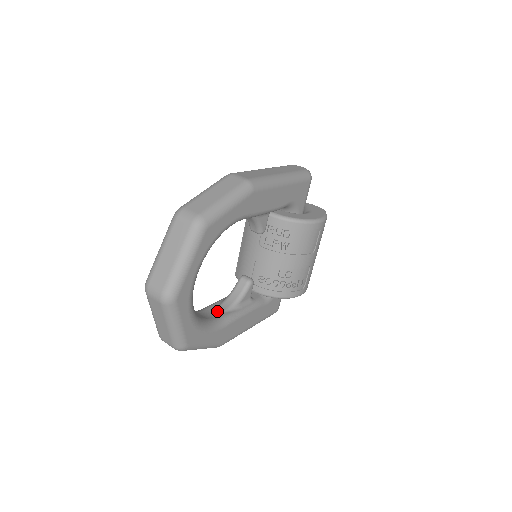
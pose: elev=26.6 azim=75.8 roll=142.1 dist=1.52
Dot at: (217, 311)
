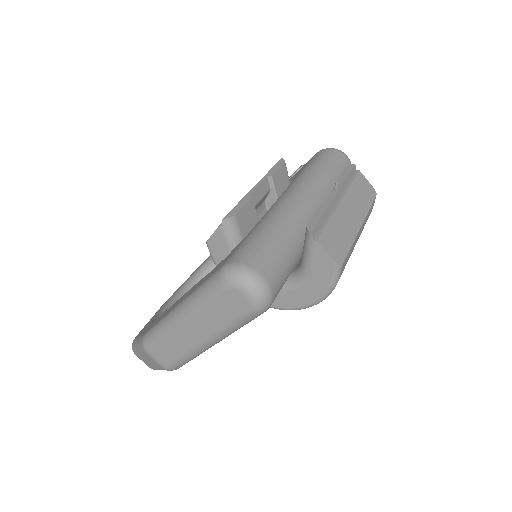
Dot at: occluded
